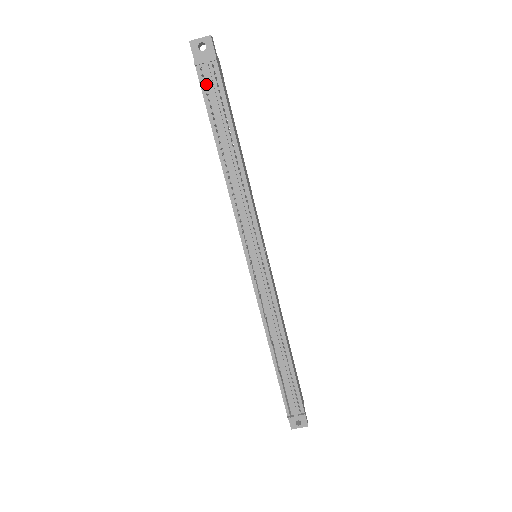
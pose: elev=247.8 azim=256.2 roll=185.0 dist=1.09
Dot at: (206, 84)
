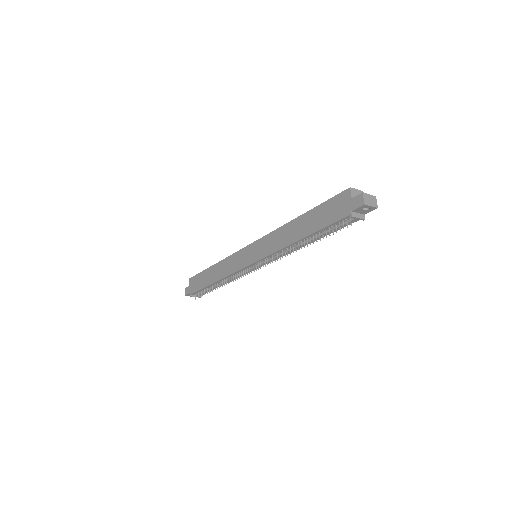
Dot at: (342, 221)
